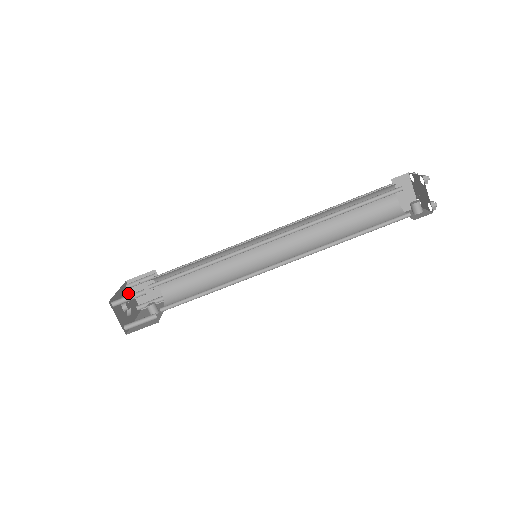
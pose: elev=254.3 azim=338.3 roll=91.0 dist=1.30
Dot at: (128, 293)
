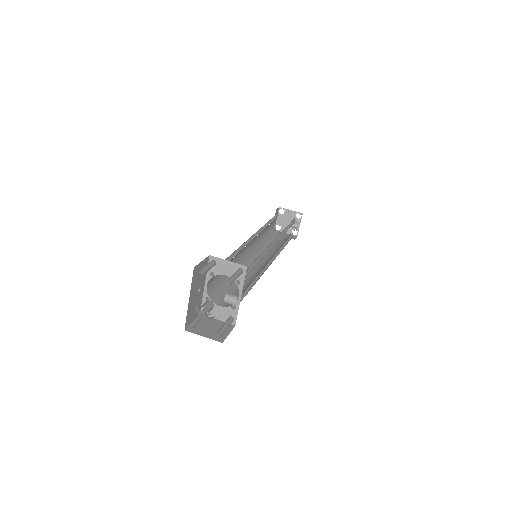
Dot at: occluded
